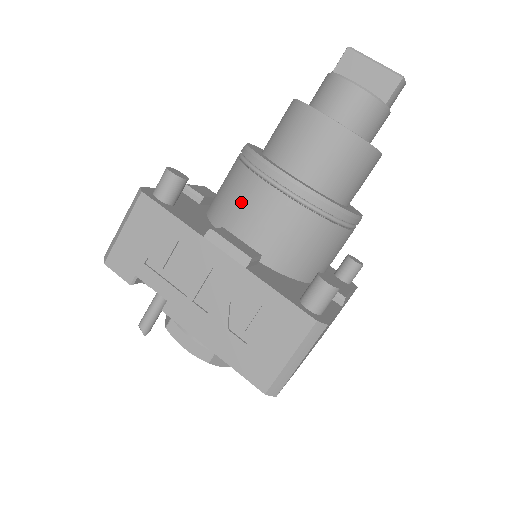
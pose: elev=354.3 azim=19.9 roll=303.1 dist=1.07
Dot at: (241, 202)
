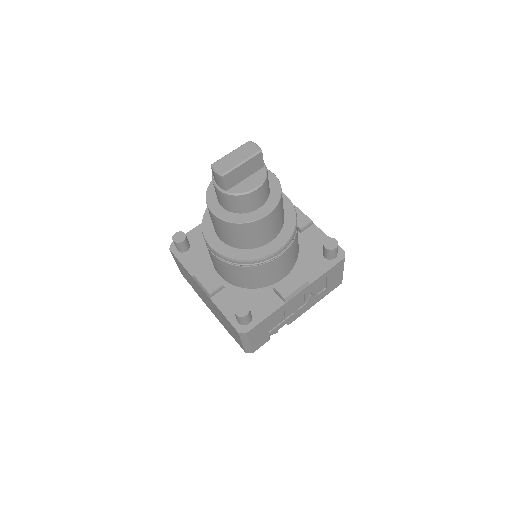
Dot at: (267, 274)
